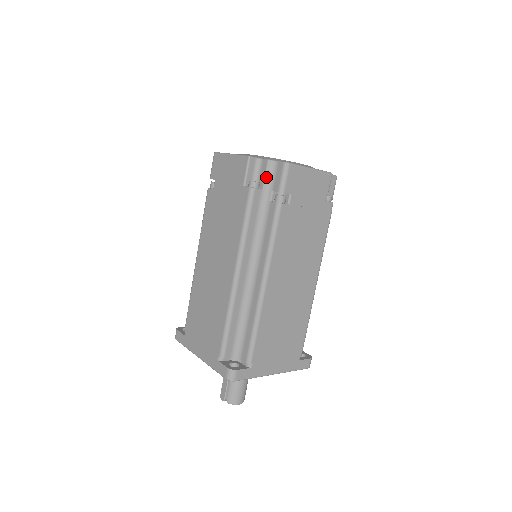
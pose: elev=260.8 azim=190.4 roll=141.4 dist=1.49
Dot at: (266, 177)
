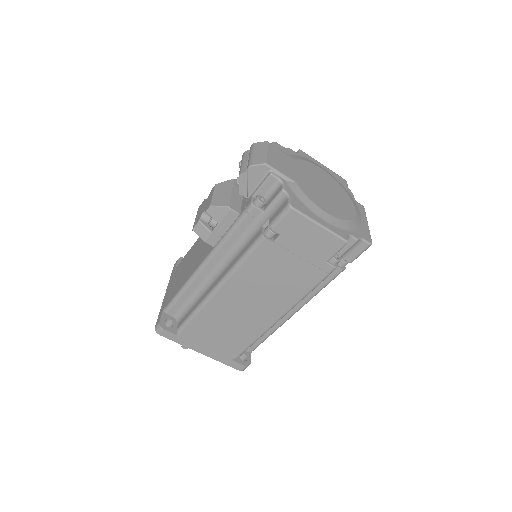
Dot at: (346, 251)
